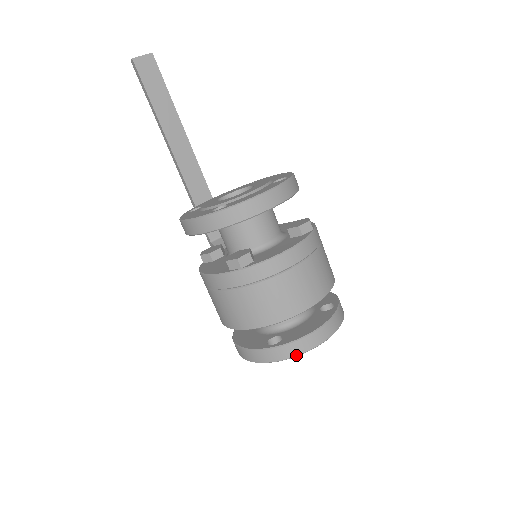
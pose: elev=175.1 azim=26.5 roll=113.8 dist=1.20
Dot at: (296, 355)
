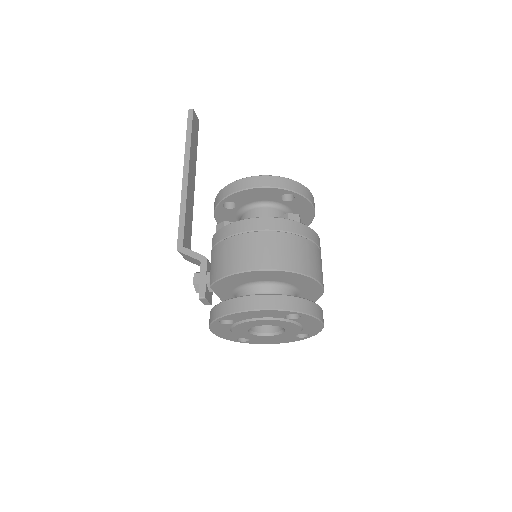
Dot at: (314, 315)
